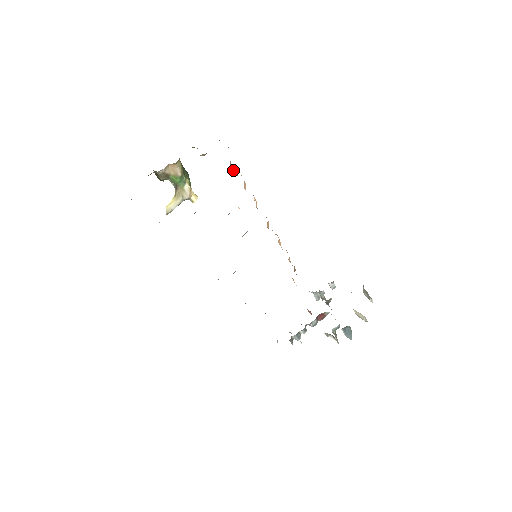
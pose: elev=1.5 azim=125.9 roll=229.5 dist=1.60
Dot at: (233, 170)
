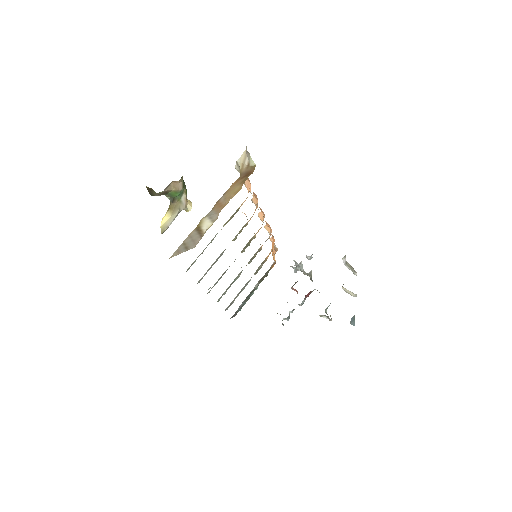
Dot at: occluded
